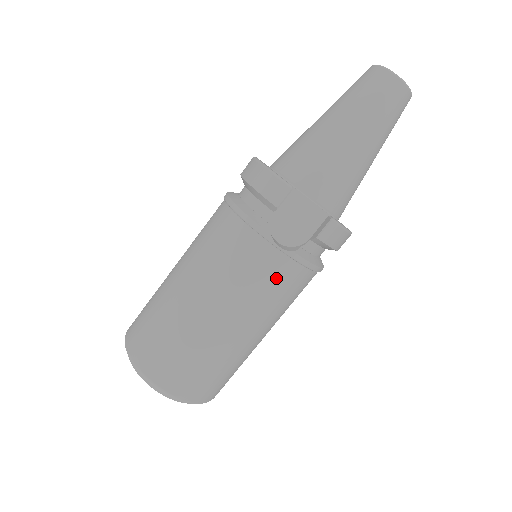
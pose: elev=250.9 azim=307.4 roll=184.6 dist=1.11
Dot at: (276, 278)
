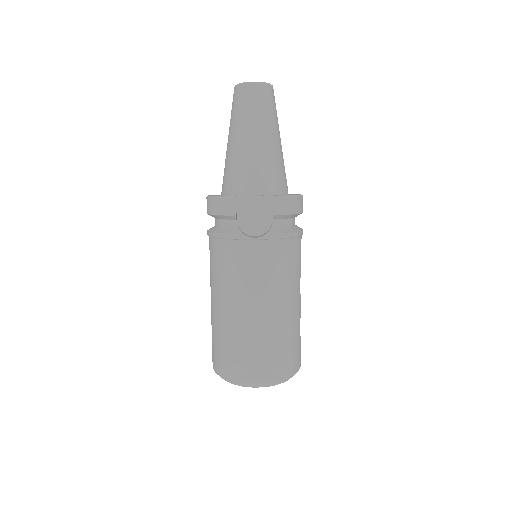
Dot at: (269, 259)
